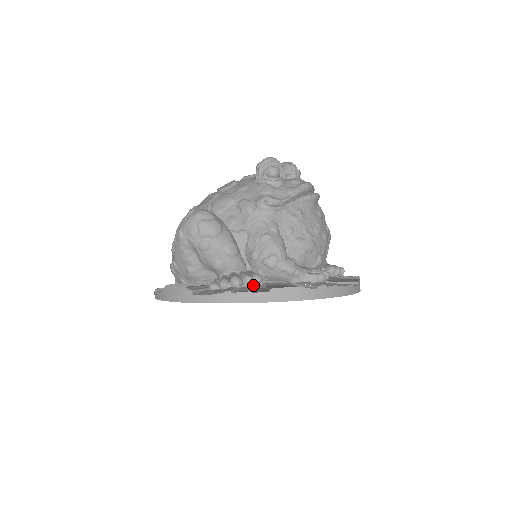
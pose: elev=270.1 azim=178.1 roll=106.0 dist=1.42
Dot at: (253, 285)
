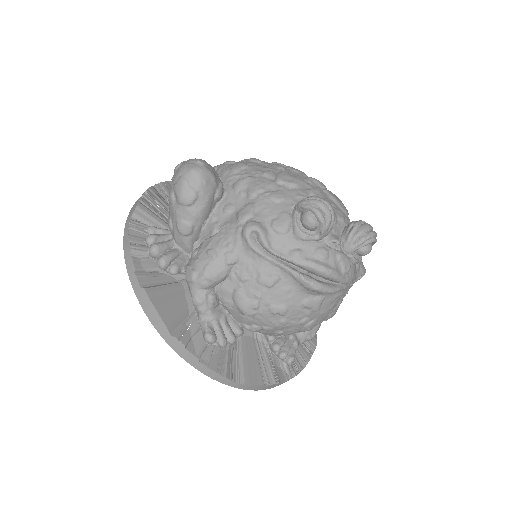
Dot at: (161, 269)
